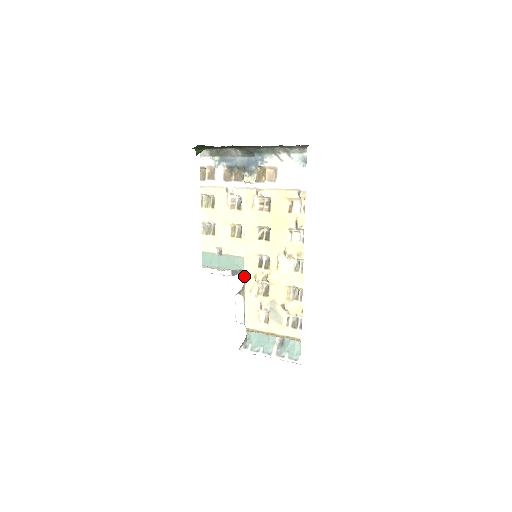
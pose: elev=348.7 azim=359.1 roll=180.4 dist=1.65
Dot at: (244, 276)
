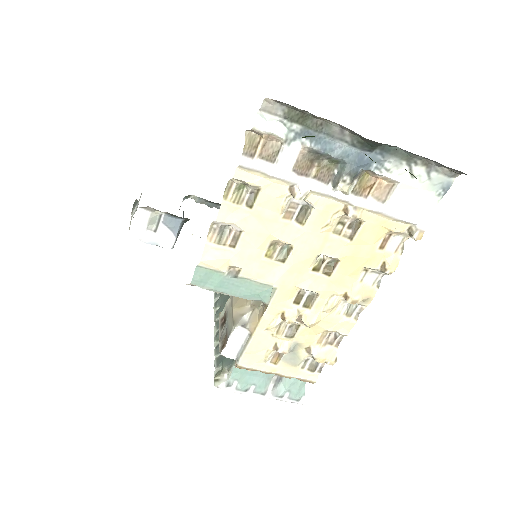
Dot at: (265, 310)
